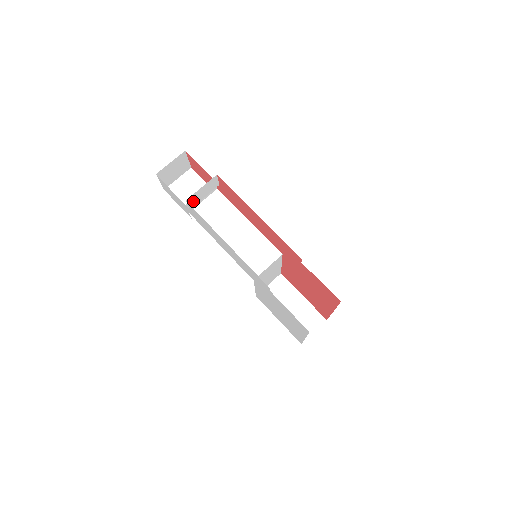
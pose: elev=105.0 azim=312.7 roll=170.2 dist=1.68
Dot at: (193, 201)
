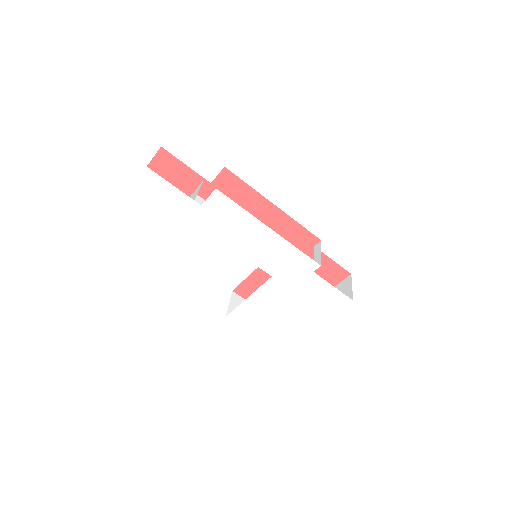
Dot at: occluded
